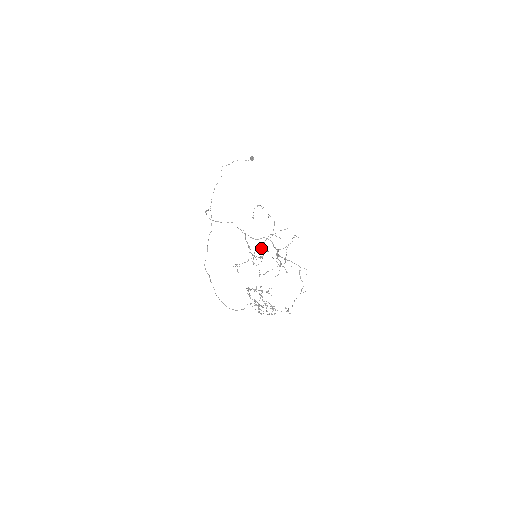
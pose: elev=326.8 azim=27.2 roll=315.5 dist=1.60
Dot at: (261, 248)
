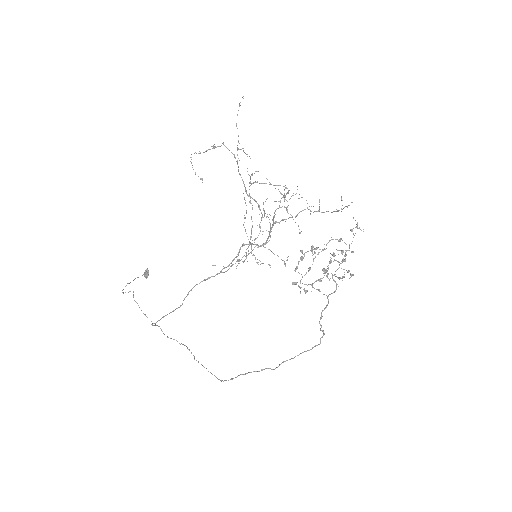
Dot at: (247, 195)
